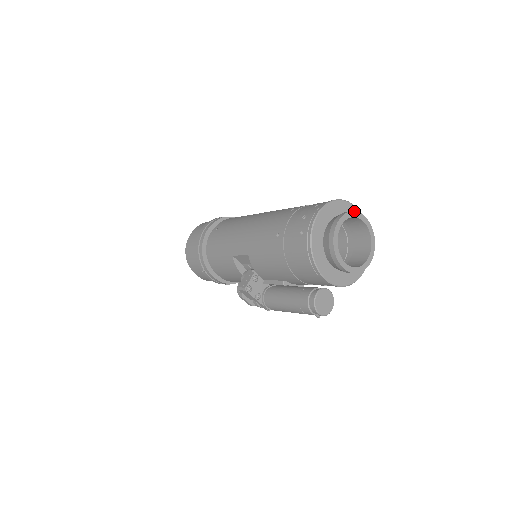
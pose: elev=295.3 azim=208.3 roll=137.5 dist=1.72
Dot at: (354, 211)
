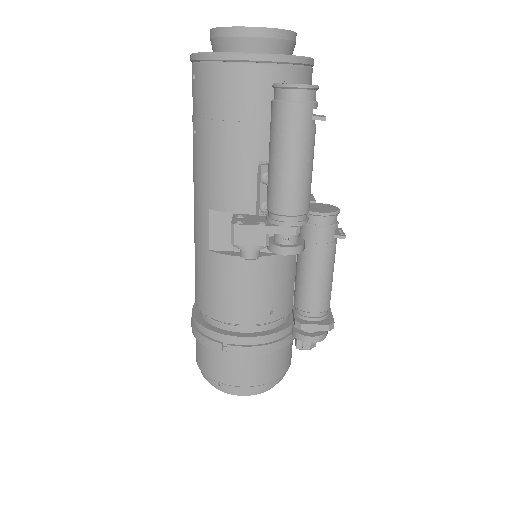
Dot at: occluded
